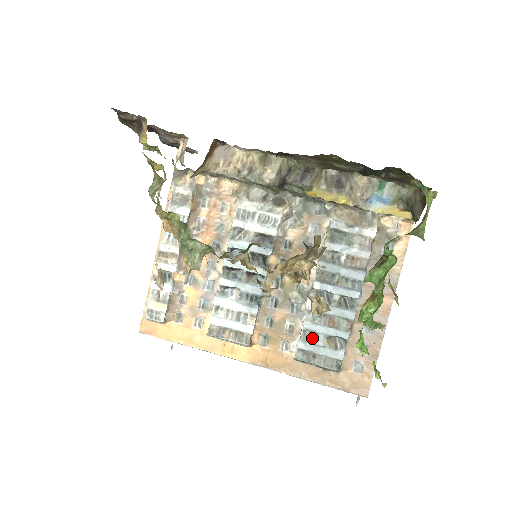
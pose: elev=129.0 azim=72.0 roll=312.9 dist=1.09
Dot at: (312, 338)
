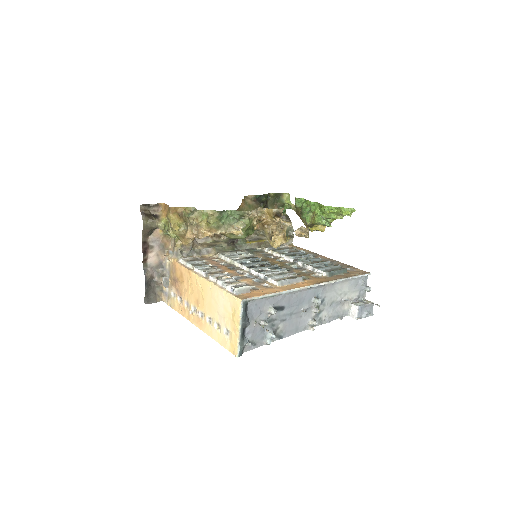
Dot at: (320, 267)
